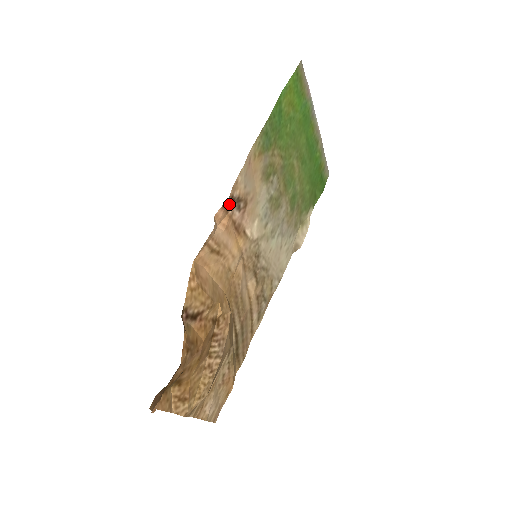
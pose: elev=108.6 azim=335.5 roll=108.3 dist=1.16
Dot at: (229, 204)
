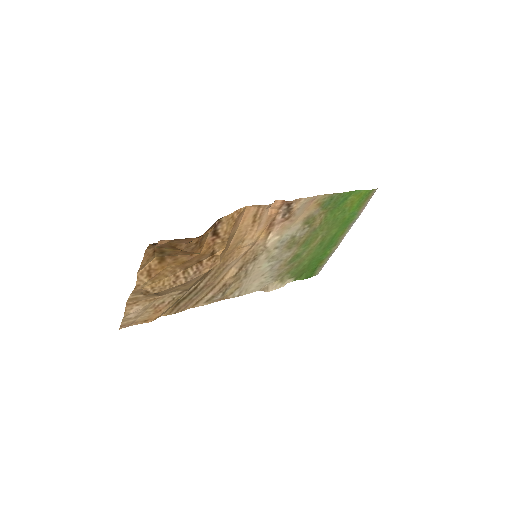
Dot at: (285, 205)
